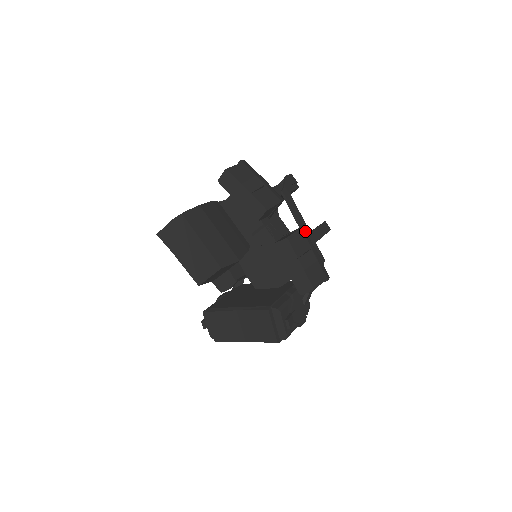
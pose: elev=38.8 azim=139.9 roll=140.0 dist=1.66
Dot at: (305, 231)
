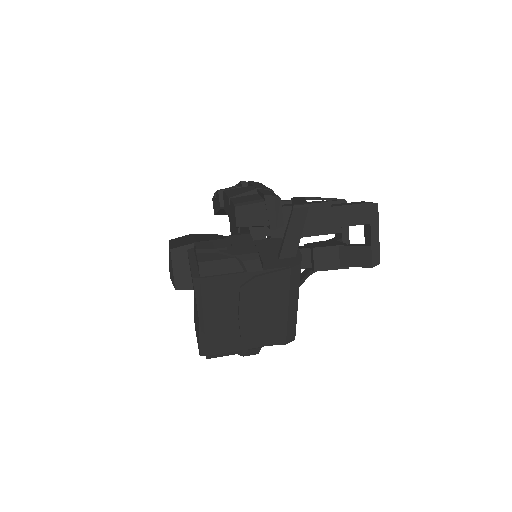
Dot at: (258, 183)
